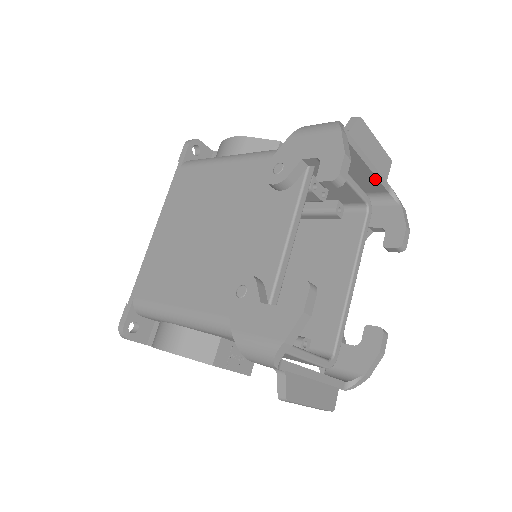
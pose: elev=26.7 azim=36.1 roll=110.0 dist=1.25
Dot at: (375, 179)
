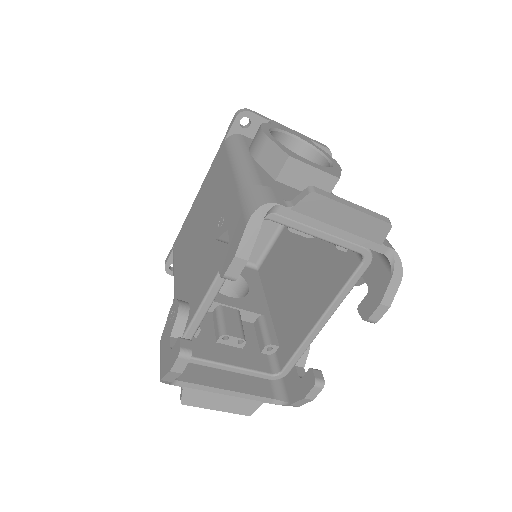
Dot at: (357, 242)
